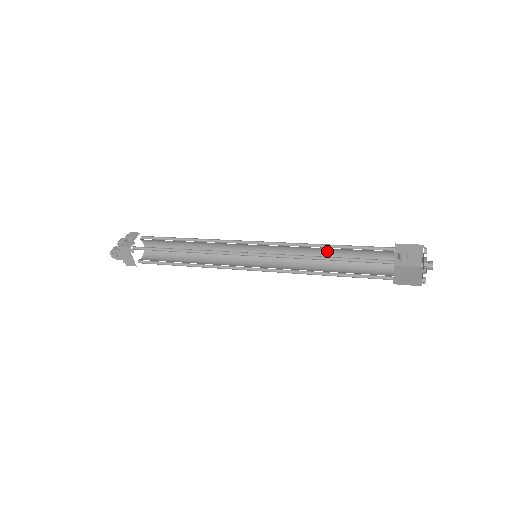
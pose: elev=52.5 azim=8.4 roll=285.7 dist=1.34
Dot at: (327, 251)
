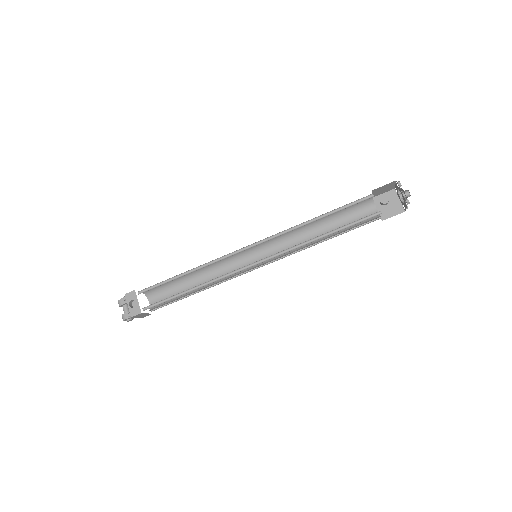
Dot at: (314, 220)
